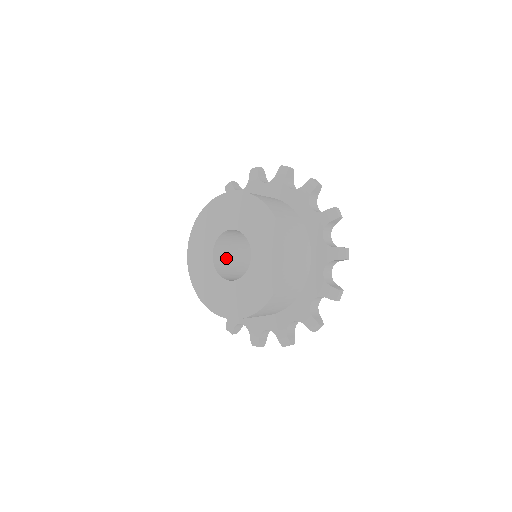
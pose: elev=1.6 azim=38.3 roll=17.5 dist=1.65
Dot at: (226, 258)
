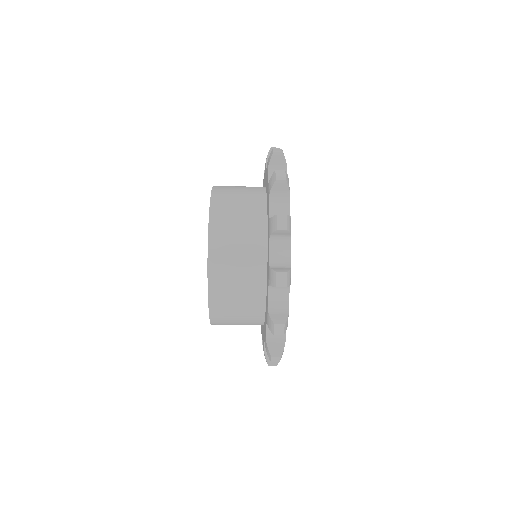
Dot at: occluded
